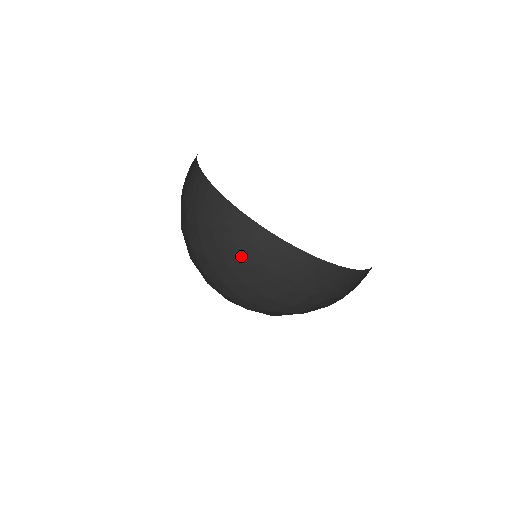
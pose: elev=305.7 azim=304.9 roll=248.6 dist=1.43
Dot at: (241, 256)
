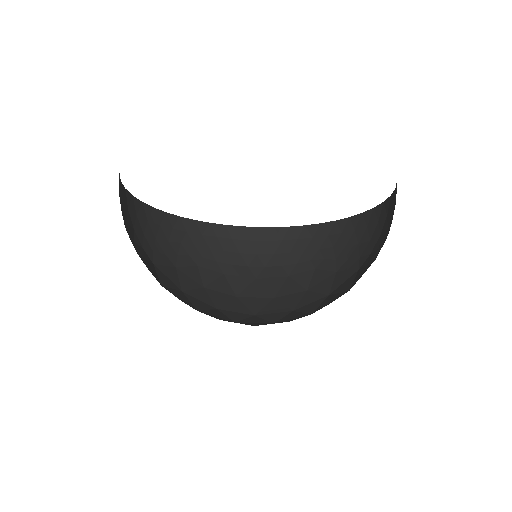
Dot at: (208, 268)
